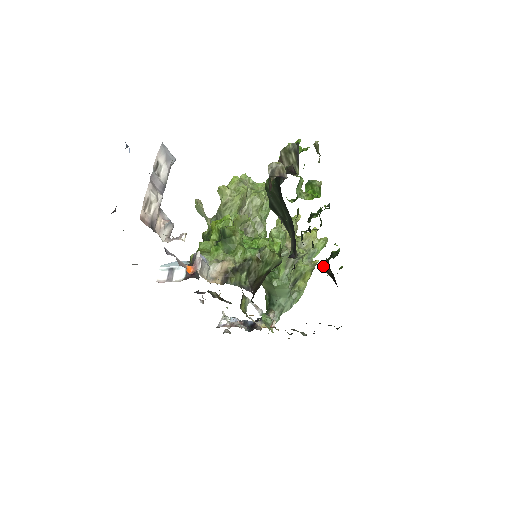
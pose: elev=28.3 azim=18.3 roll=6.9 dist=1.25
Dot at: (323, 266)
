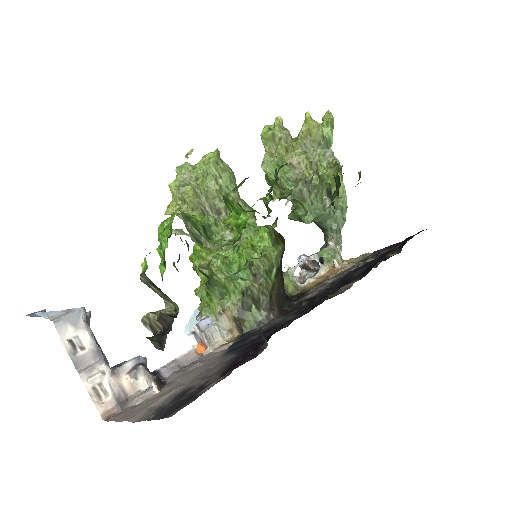
Dot at: occluded
